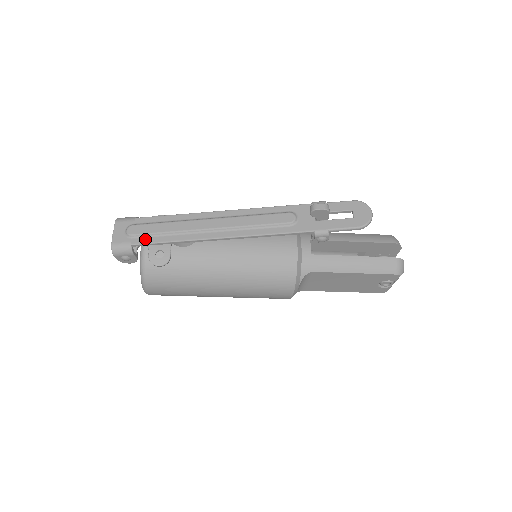
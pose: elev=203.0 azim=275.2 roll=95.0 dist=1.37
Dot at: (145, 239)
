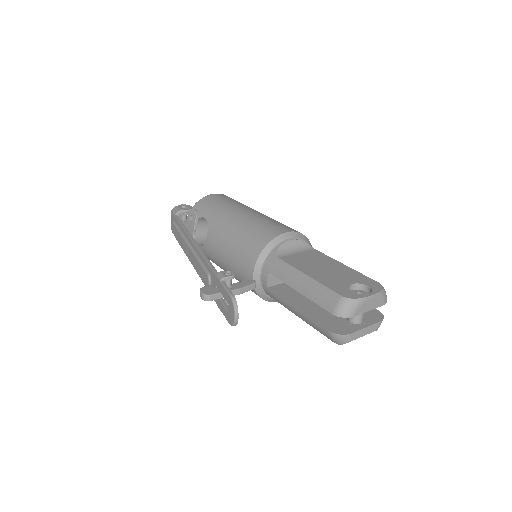
Dot at: (177, 238)
